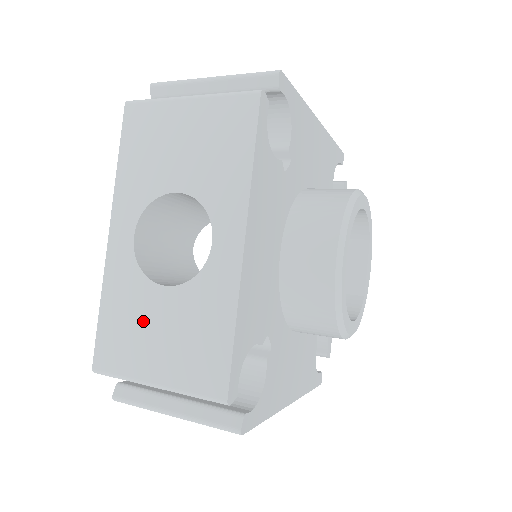
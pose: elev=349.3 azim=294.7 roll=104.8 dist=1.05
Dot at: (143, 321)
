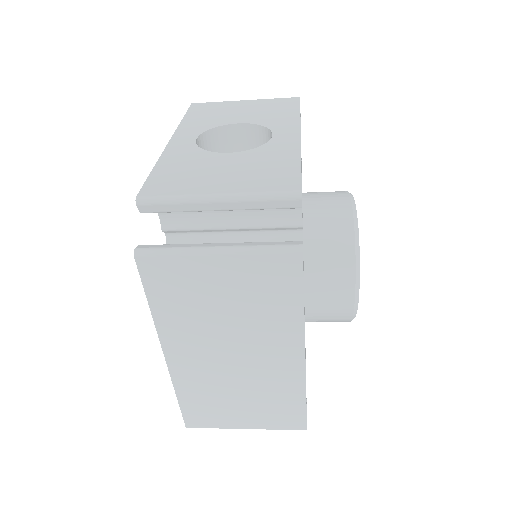
Dot at: (205, 168)
